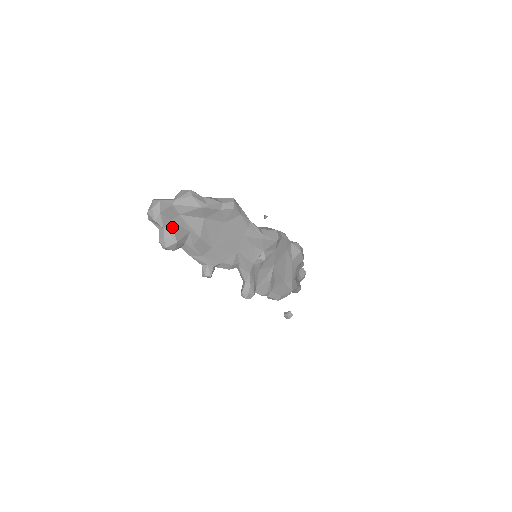
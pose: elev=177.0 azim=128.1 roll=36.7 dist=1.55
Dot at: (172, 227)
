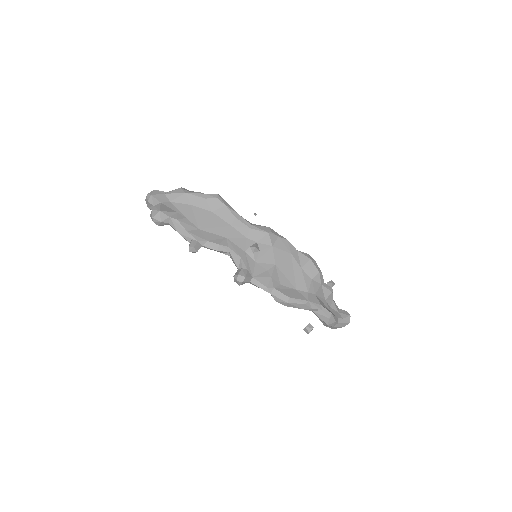
Dot at: (160, 205)
